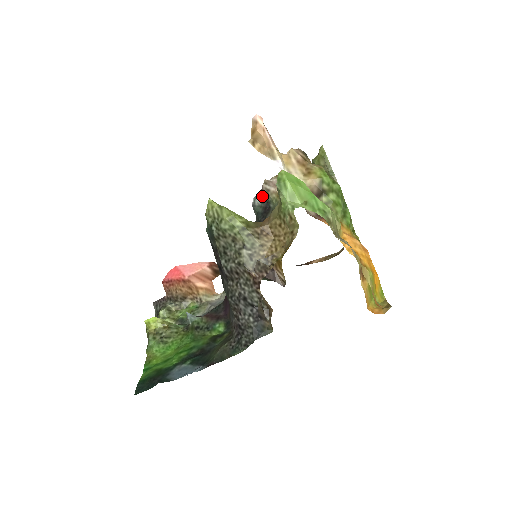
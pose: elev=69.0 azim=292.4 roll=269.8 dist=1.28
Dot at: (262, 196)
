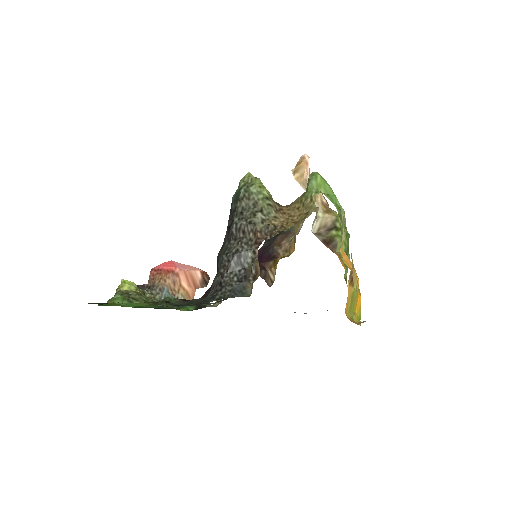
Dot at: occluded
